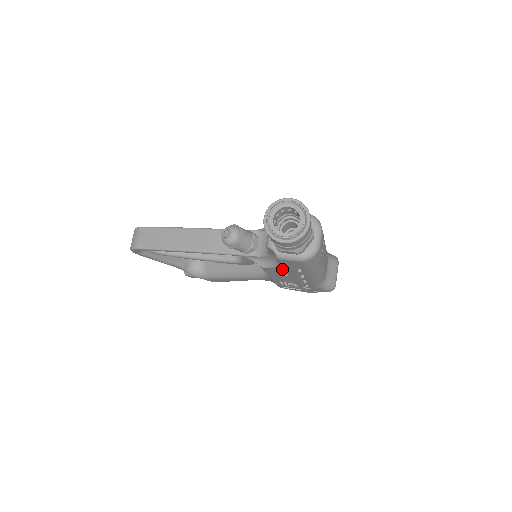
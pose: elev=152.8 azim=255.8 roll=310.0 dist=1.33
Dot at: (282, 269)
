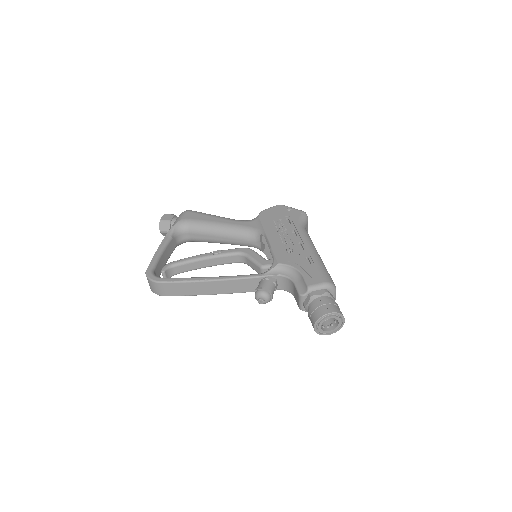
Dot at: occluded
